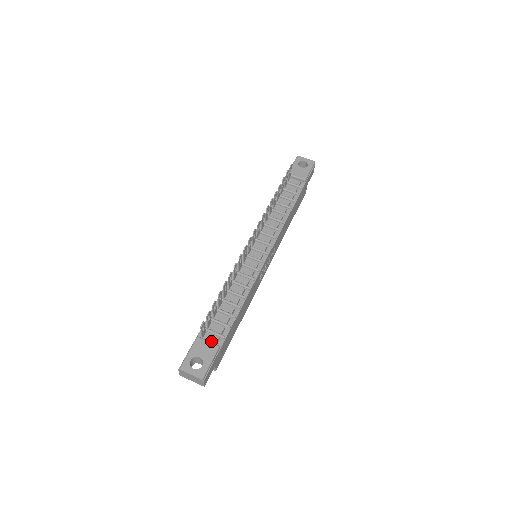
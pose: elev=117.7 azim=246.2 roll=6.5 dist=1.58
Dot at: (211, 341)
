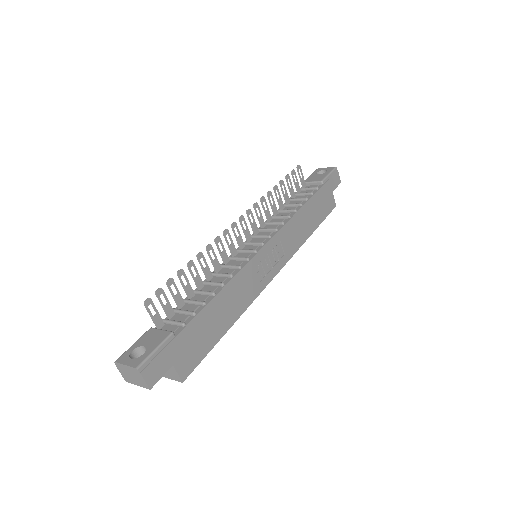
Dot at: occluded
